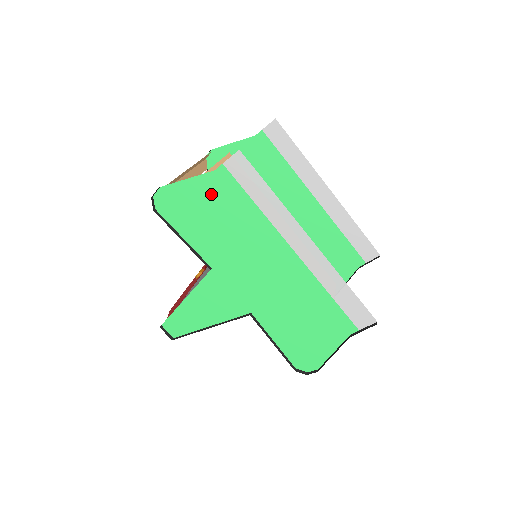
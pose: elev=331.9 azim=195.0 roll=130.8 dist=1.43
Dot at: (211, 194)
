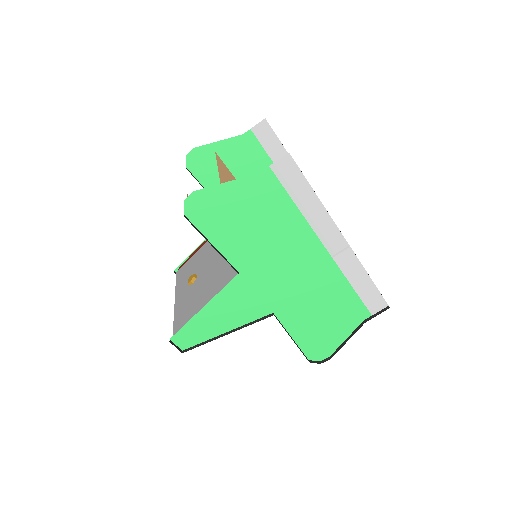
Dot at: (251, 197)
